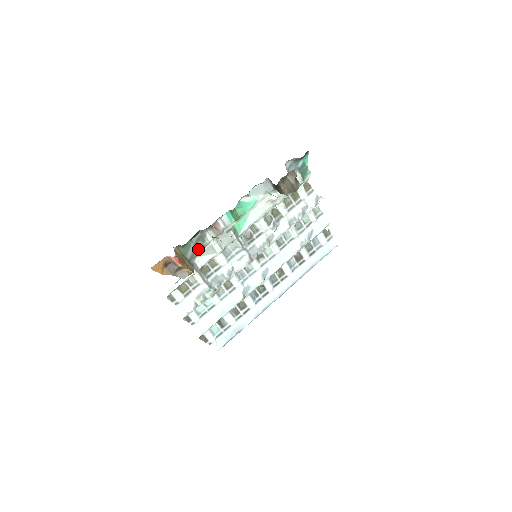
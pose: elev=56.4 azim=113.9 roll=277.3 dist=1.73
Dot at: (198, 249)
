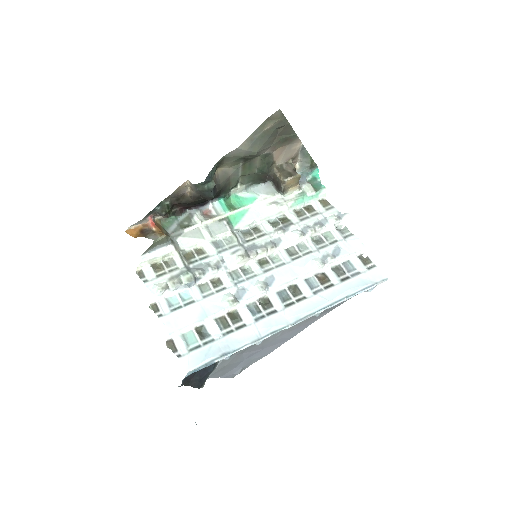
Dot at: (182, 227)
